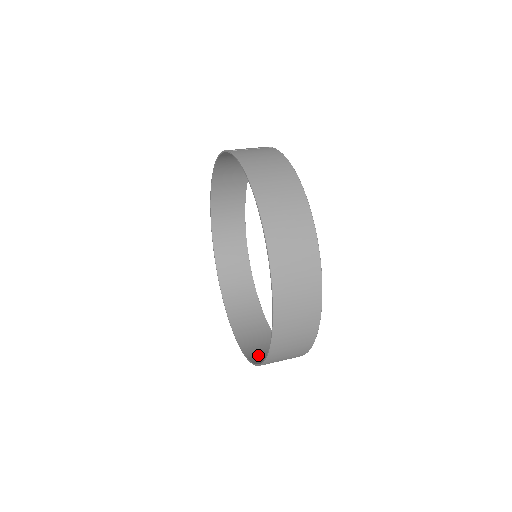
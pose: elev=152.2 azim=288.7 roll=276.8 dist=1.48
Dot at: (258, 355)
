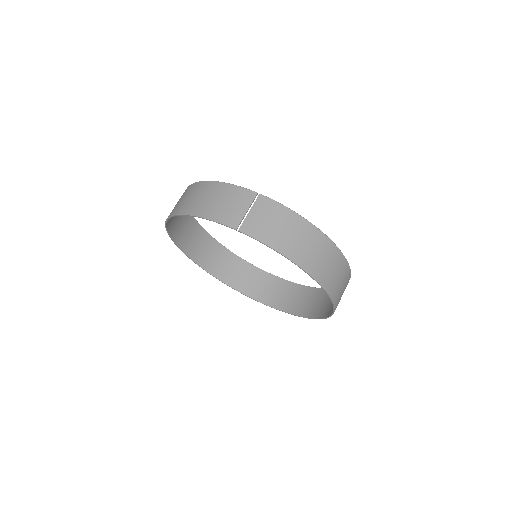
Dot at: (273, 298)
